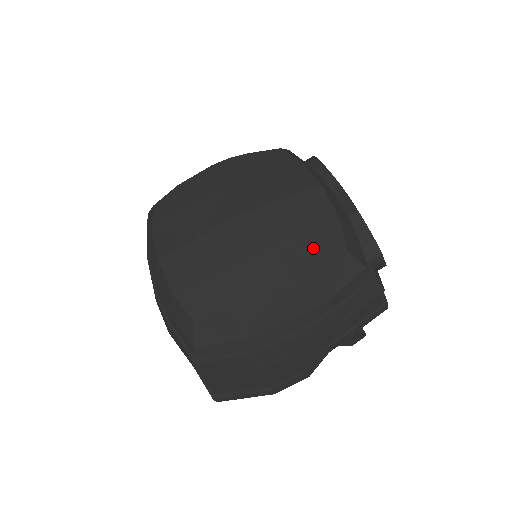
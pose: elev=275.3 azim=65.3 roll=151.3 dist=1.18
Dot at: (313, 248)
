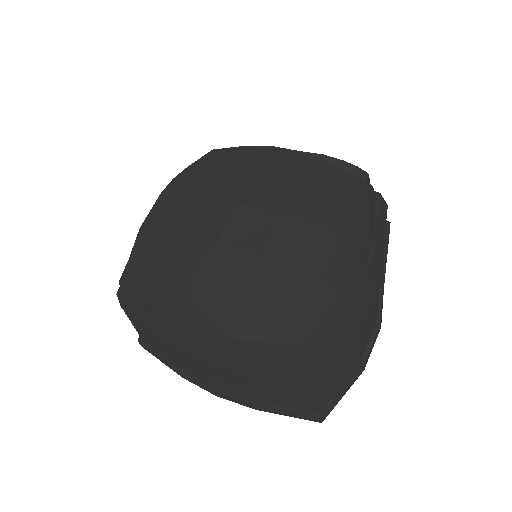
Dot at: (328, 187)
